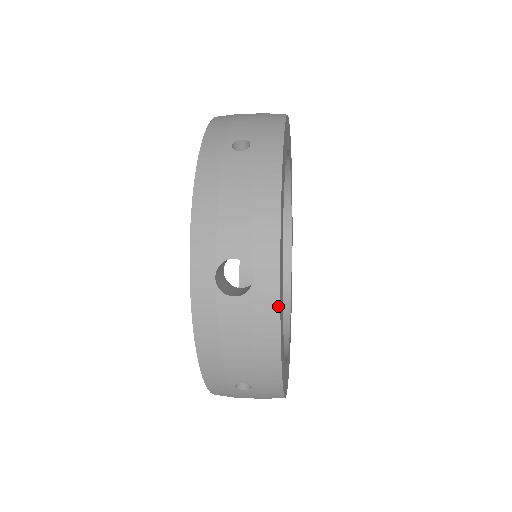
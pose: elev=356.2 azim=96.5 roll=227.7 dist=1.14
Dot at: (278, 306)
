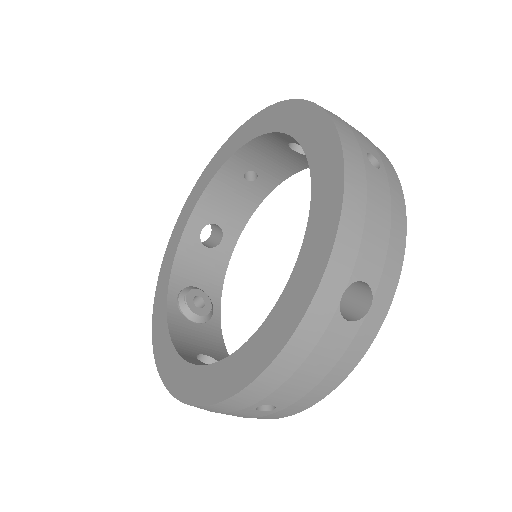
Dot at: occluded
